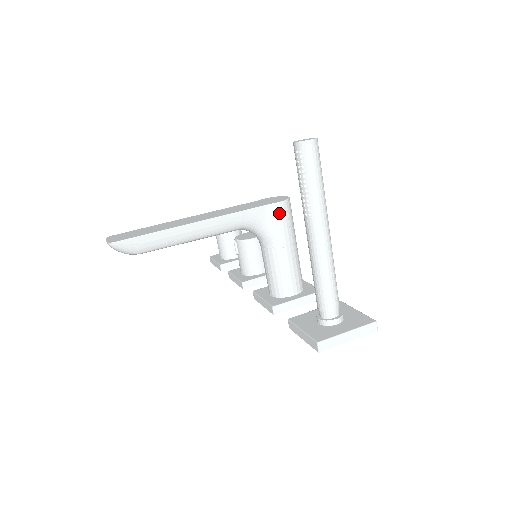
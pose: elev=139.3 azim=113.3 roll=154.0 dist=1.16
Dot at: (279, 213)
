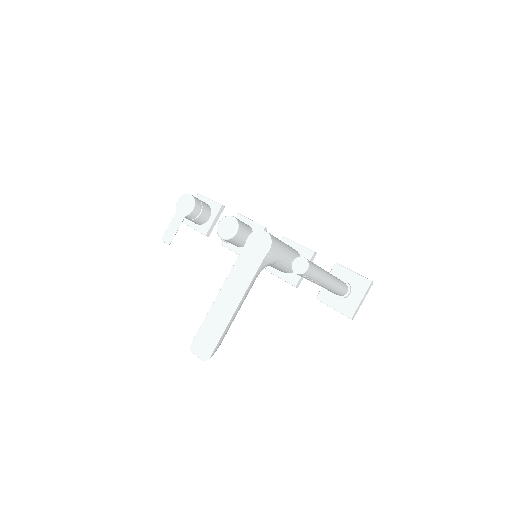
Dot at: (272, 253)
